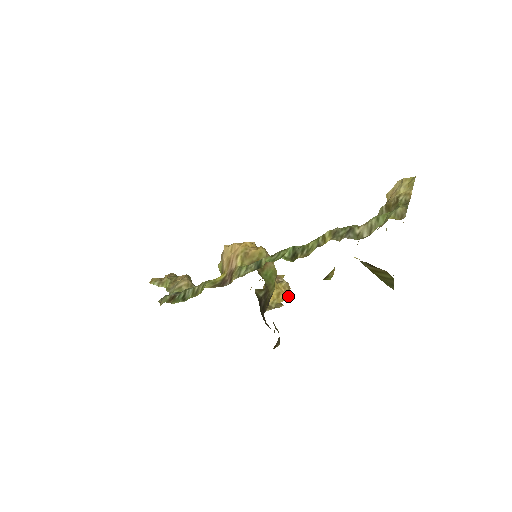
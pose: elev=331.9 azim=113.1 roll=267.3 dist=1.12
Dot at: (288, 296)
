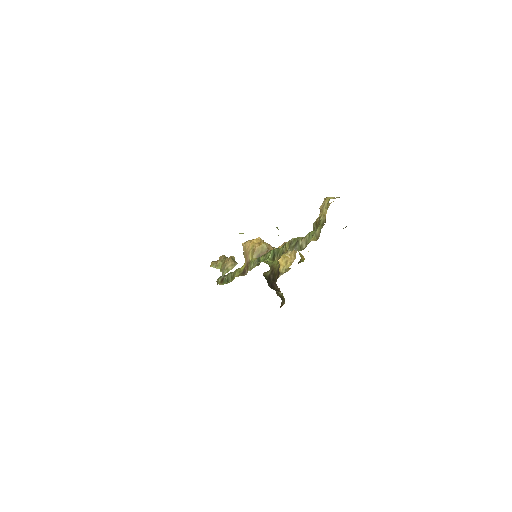
Dot at: occluded
